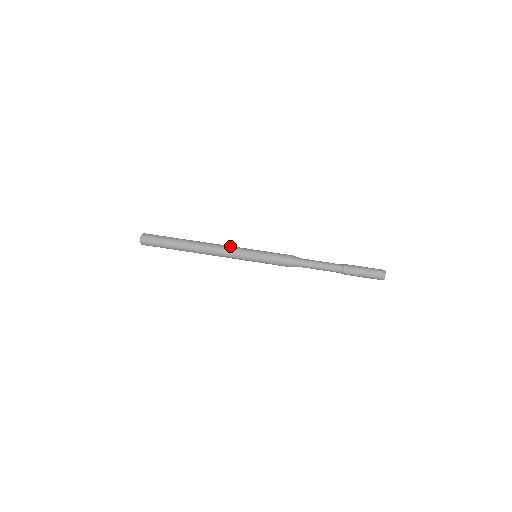
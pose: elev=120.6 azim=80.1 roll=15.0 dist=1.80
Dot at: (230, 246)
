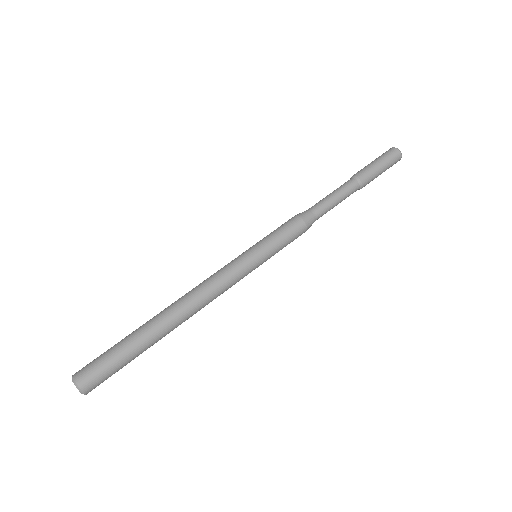
Dot at: occluded
